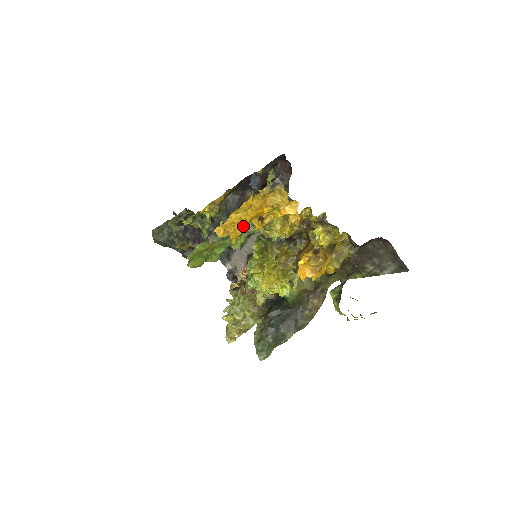
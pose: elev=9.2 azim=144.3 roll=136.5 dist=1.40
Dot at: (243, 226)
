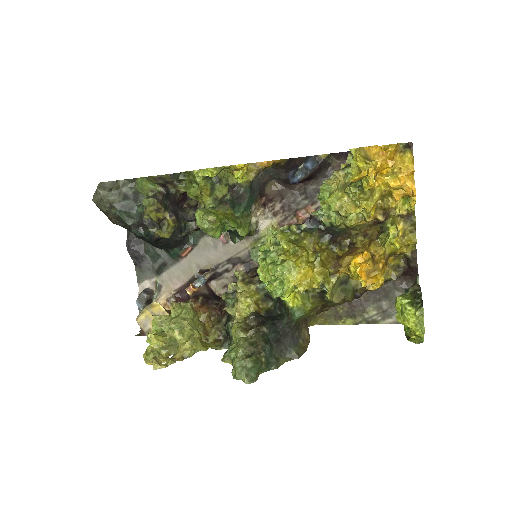
Dot at: occluded
